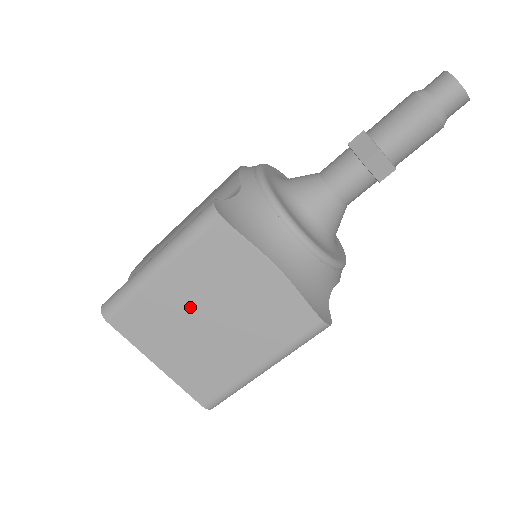
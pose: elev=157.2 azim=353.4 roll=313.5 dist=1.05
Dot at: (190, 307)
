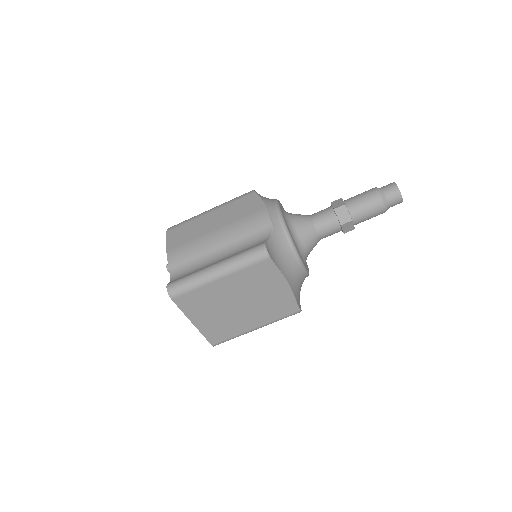
Dot at: (230, 297)
